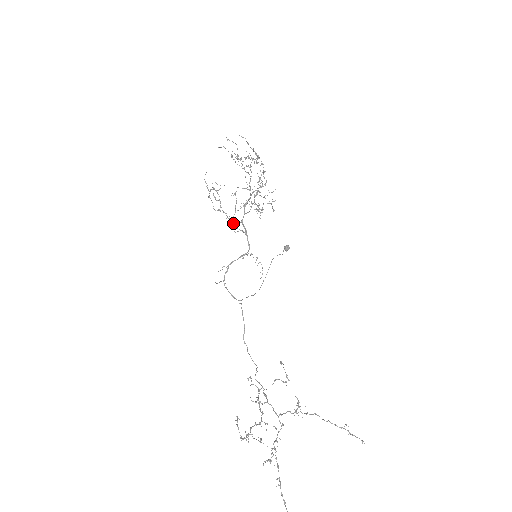
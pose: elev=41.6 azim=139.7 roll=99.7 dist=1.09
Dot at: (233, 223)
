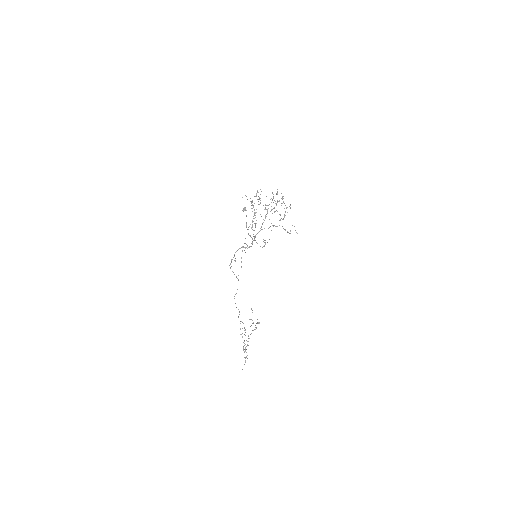
Dot at: occluded
